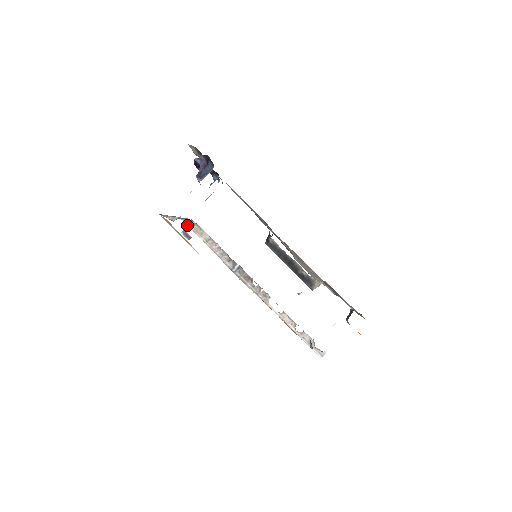
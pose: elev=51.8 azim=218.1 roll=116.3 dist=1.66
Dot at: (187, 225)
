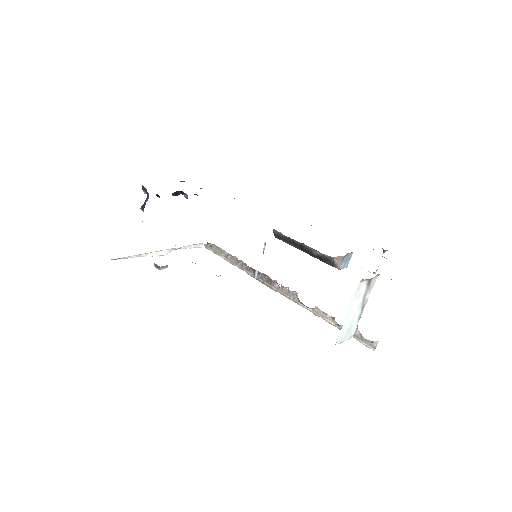
Dot at: (208, 249)
